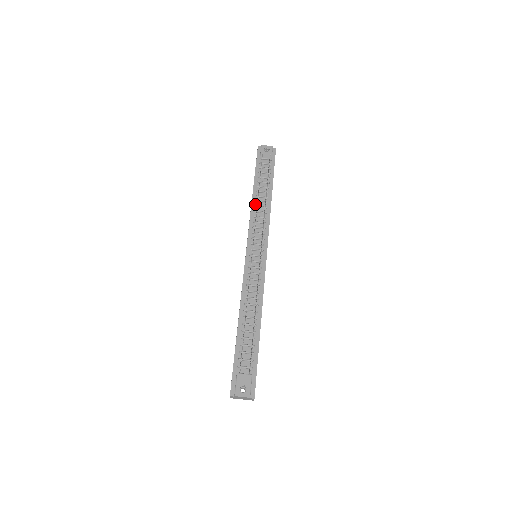
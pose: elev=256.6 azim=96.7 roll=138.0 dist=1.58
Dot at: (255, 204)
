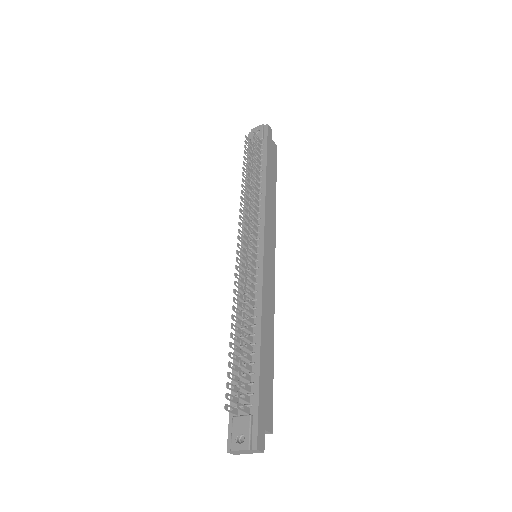
Dot at: (248, 196)
